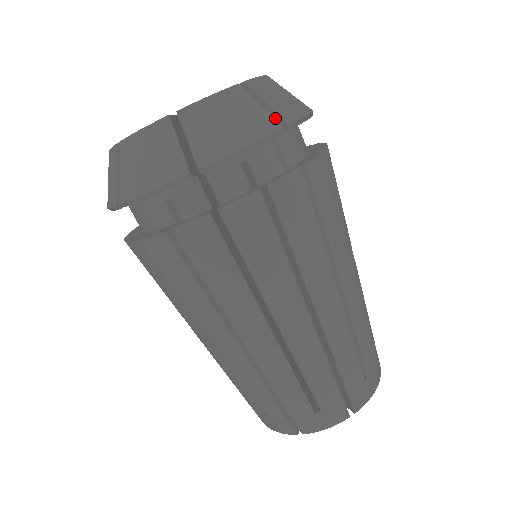
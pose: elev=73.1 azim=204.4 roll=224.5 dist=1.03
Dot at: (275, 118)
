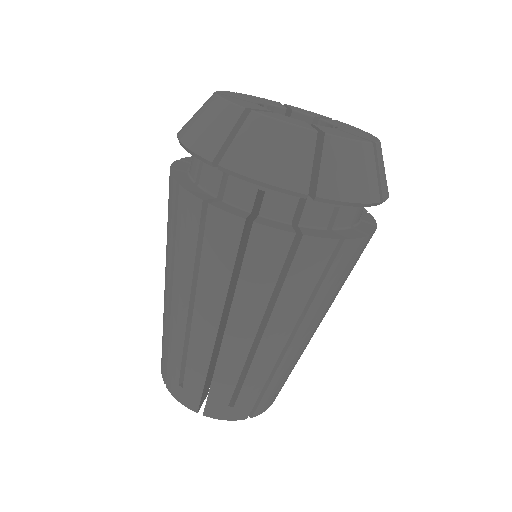
Dot at: occluded
